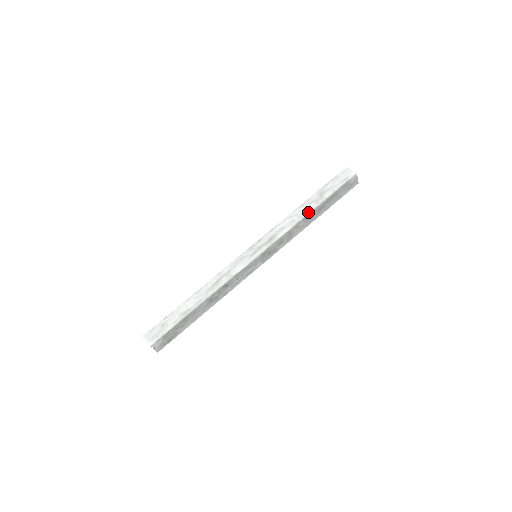
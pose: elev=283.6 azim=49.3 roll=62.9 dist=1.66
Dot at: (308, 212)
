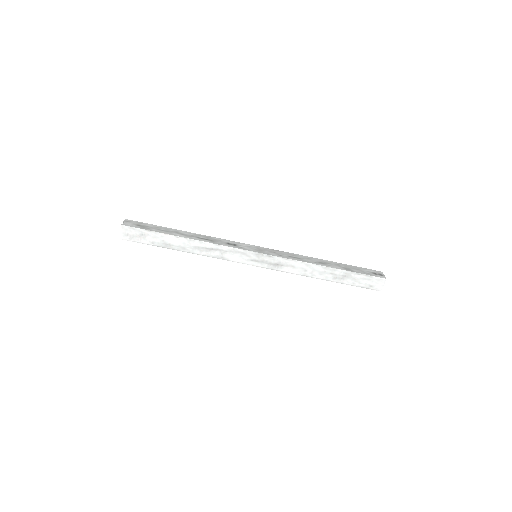
Dot at: (320, 278)
